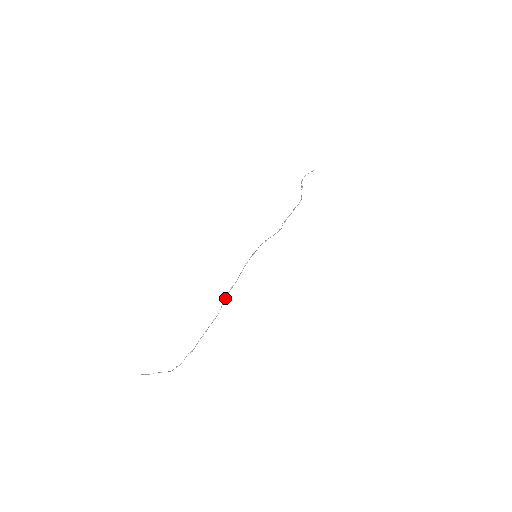
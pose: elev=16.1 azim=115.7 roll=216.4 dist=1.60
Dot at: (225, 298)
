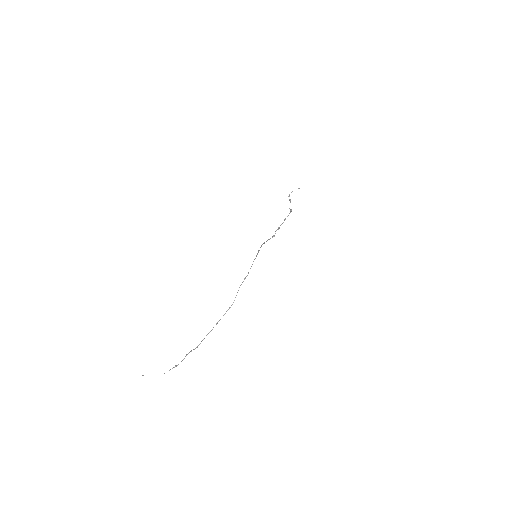
Dot at: occluded
